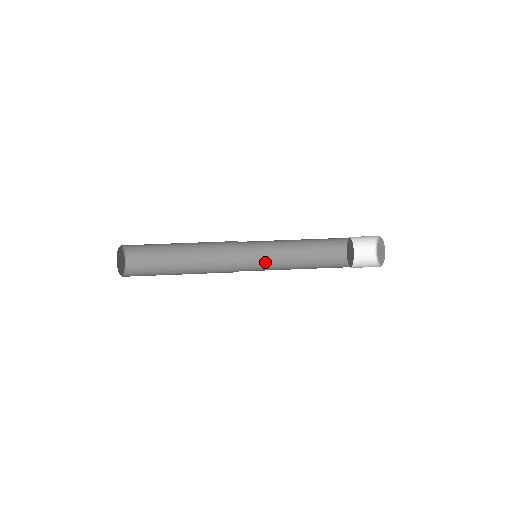
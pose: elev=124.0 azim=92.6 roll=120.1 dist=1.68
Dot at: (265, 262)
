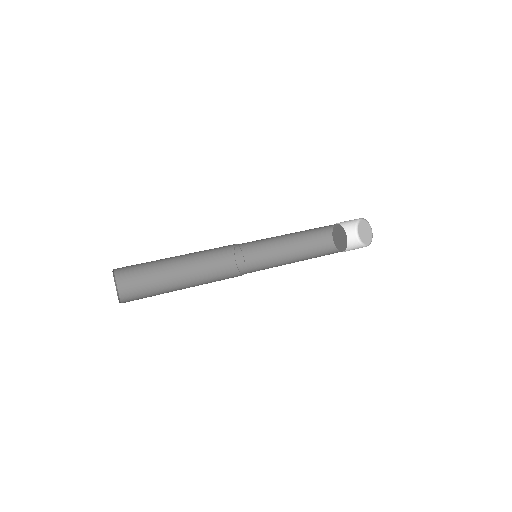
Dot at: (266, 268)
